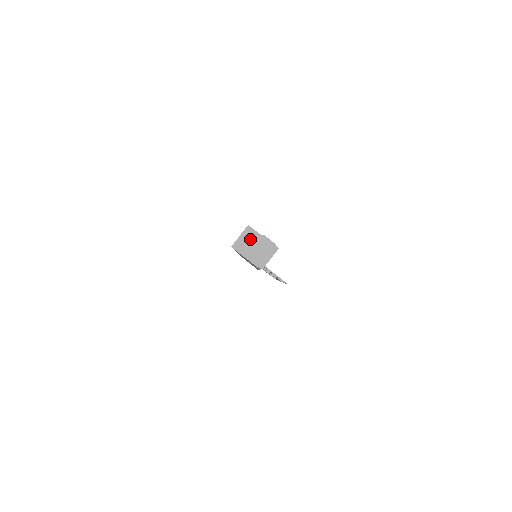
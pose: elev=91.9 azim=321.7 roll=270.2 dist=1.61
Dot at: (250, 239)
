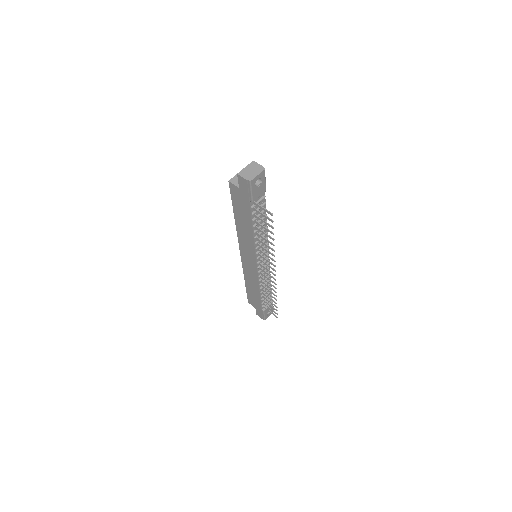
Dot at: occluded
